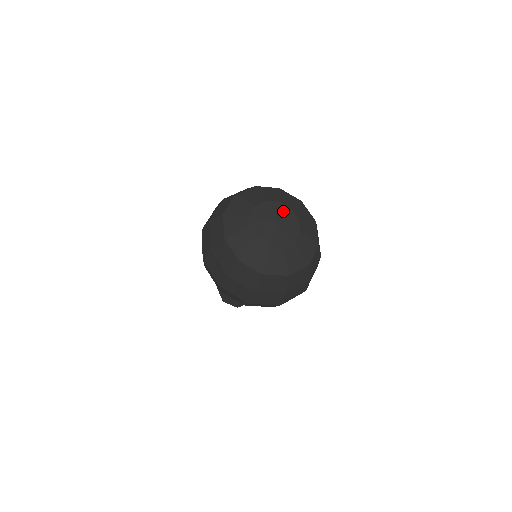
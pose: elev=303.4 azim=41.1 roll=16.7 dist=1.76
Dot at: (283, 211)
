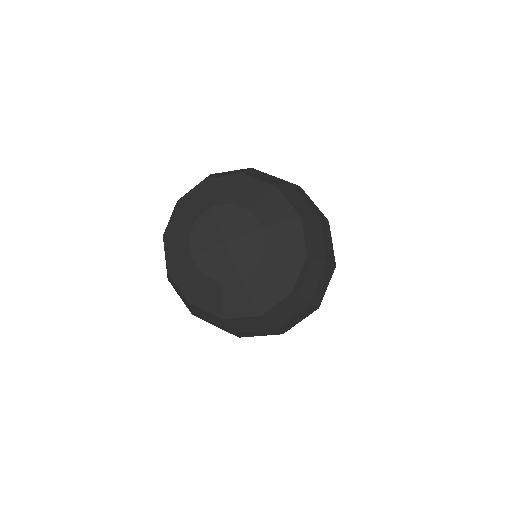
Dot at: (237, 219)
